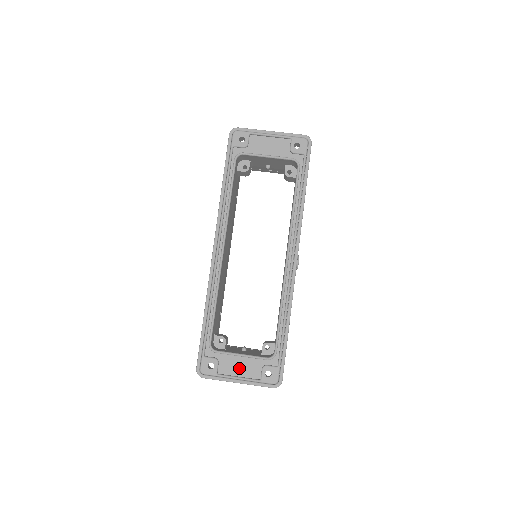
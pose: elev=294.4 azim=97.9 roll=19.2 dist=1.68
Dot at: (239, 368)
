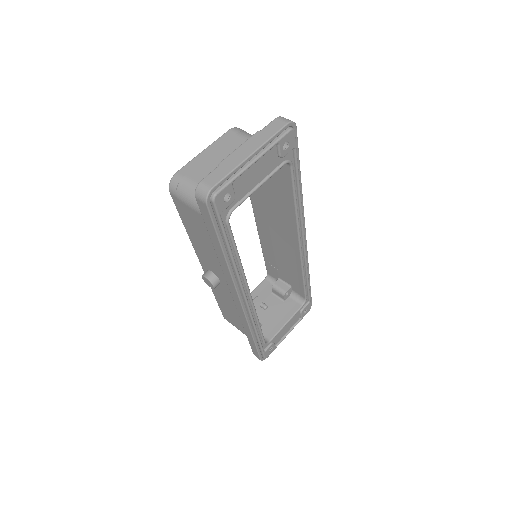
Dot at: (286, 329)
